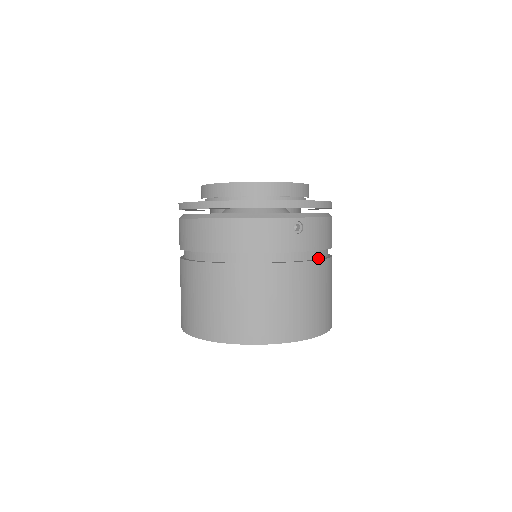
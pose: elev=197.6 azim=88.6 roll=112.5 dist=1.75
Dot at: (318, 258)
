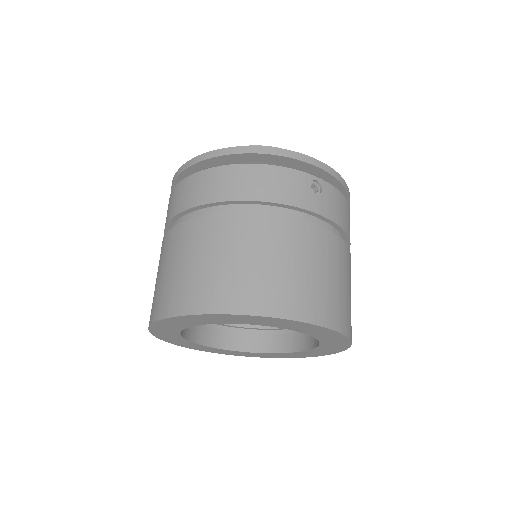
Dot at: occluded
